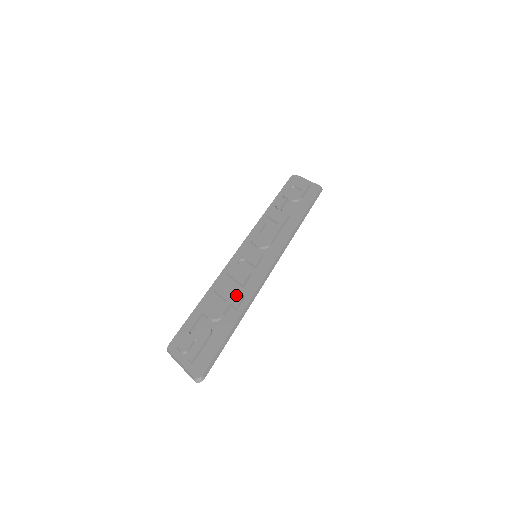
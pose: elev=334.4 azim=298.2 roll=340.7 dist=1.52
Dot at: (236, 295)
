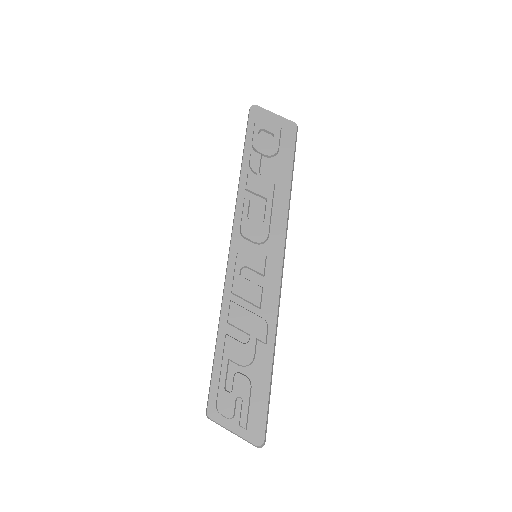
Dot at: (258, 324)
